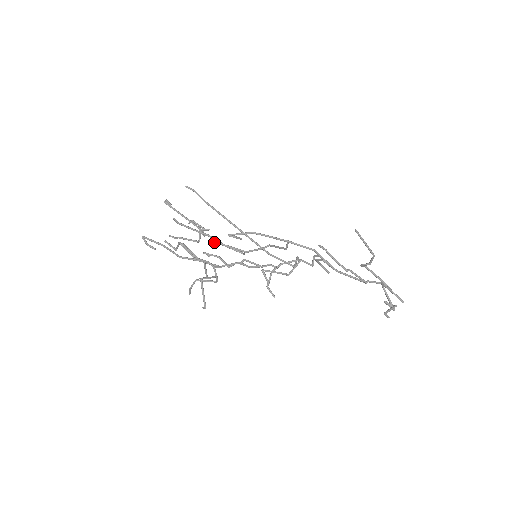
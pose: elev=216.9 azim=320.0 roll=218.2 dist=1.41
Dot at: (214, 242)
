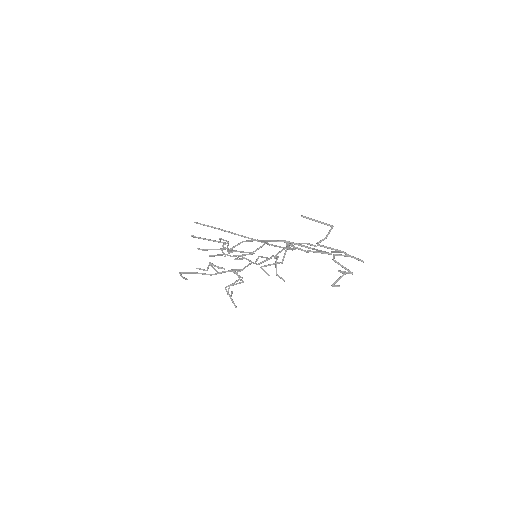
Dot at: occluded
